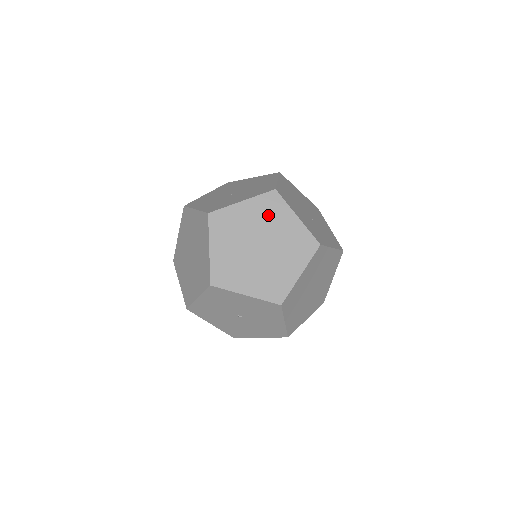
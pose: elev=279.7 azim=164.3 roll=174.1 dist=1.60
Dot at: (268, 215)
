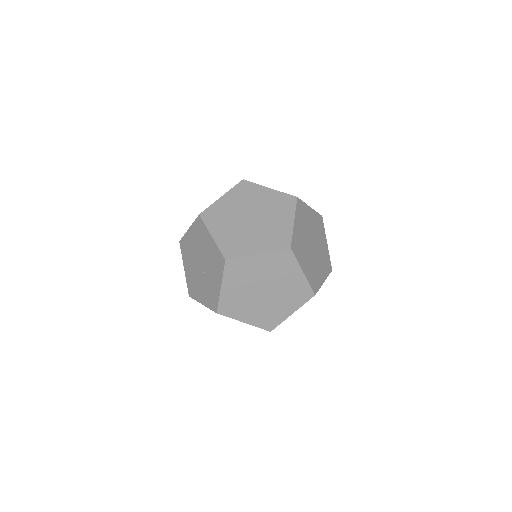
Dot at: (243, 275)
